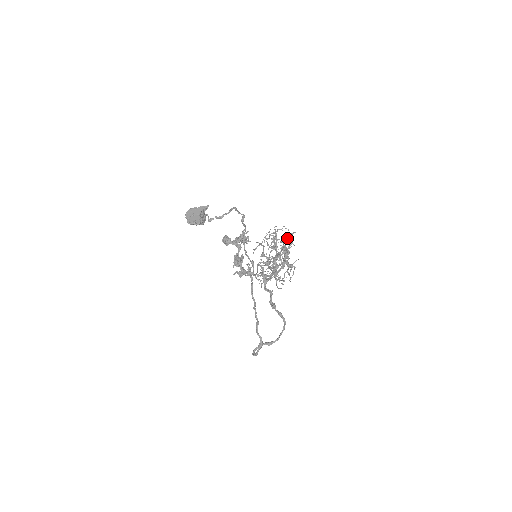
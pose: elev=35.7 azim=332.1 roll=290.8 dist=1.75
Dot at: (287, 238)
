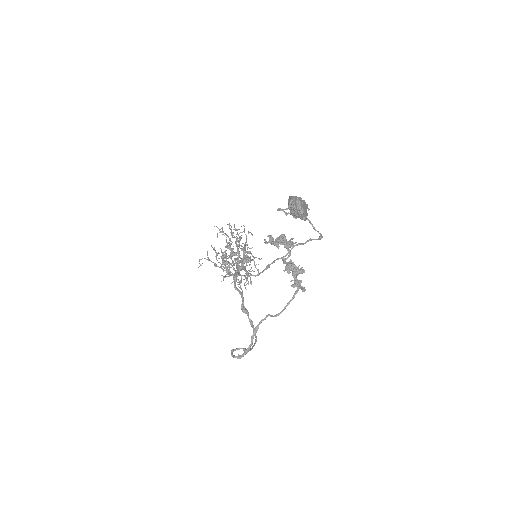
Dot at: occluded
